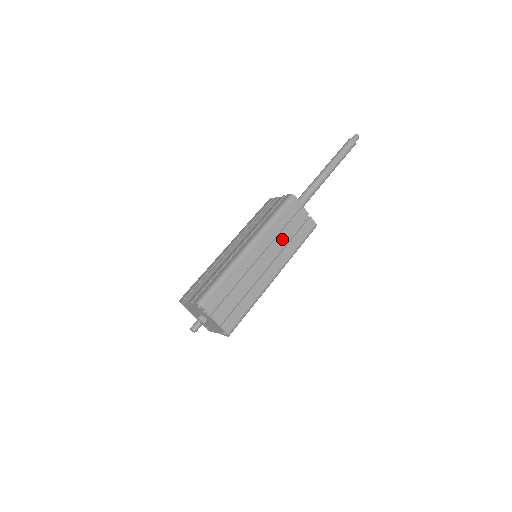
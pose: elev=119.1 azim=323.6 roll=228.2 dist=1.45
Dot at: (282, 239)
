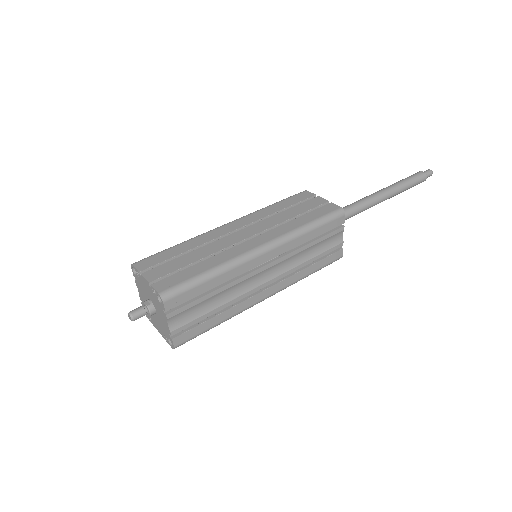
Dot at: (280, 218)
